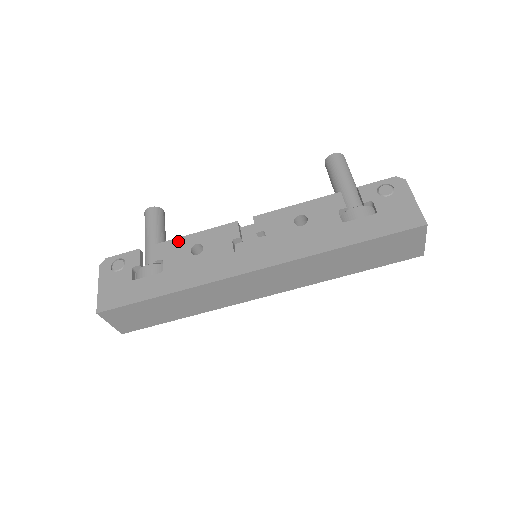
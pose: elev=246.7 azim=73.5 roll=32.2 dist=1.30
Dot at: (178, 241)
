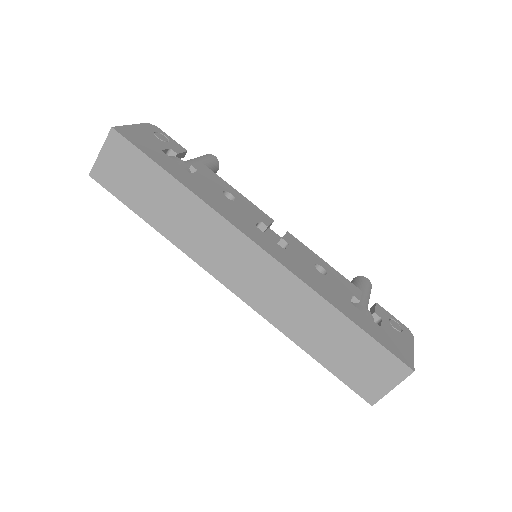
Dot at: (220, 179)
